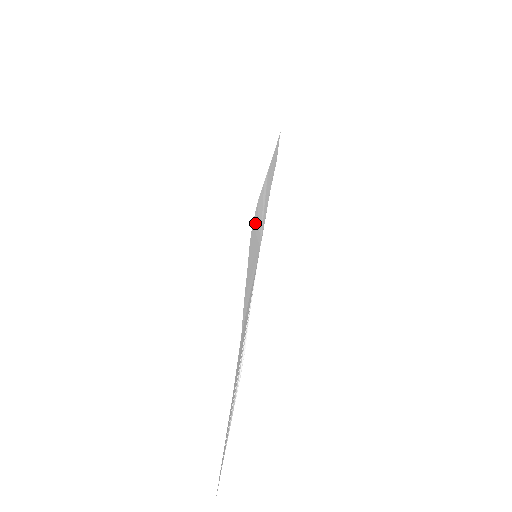
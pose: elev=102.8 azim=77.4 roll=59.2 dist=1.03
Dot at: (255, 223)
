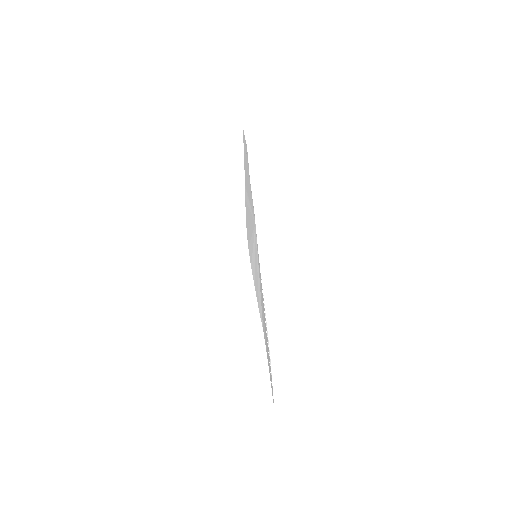
Dot at: (249, 237)
